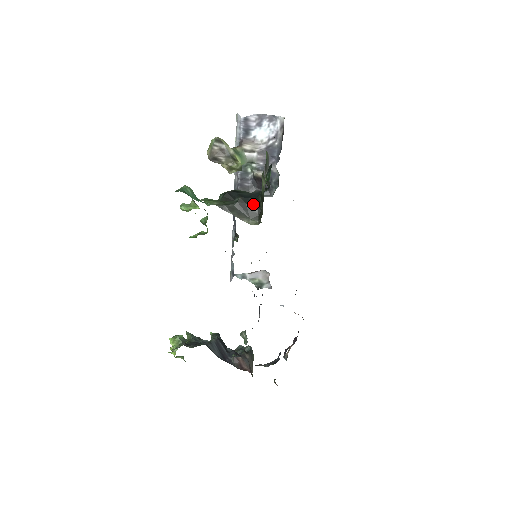
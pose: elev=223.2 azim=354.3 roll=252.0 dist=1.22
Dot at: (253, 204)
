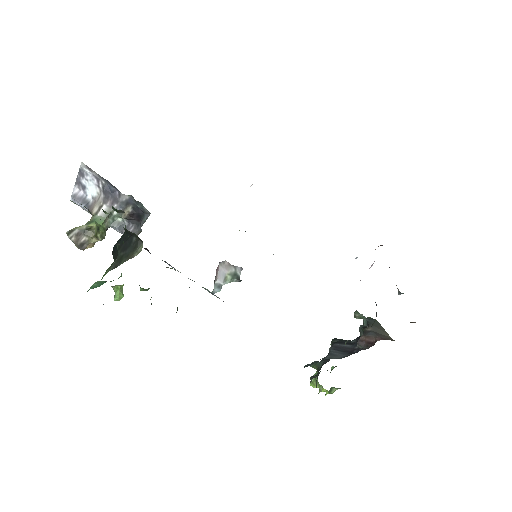
Dot at: (128, 237)
